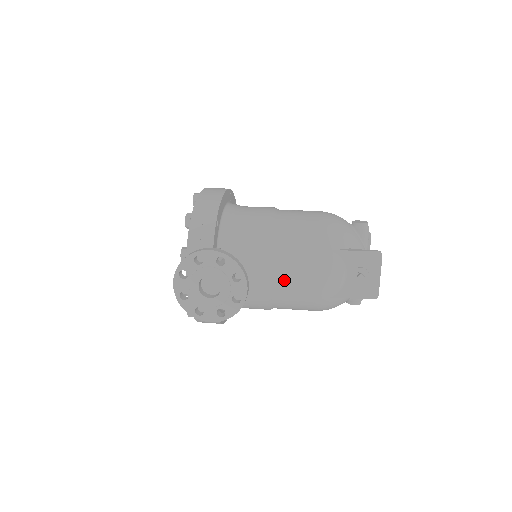
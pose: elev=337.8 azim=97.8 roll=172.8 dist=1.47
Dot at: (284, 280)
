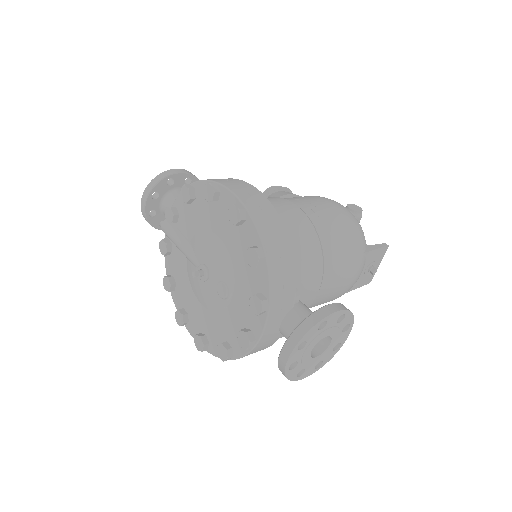
Dot at: (326, 294)
